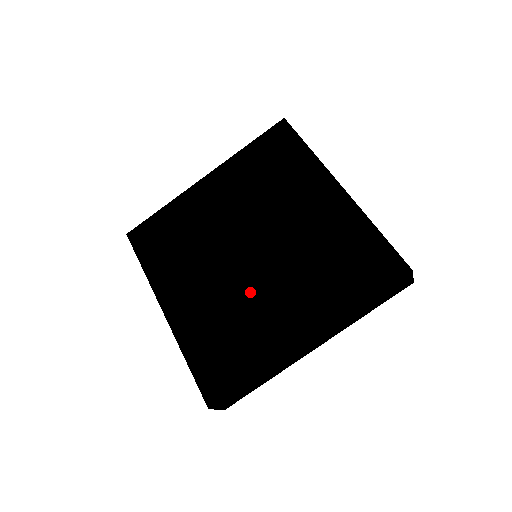
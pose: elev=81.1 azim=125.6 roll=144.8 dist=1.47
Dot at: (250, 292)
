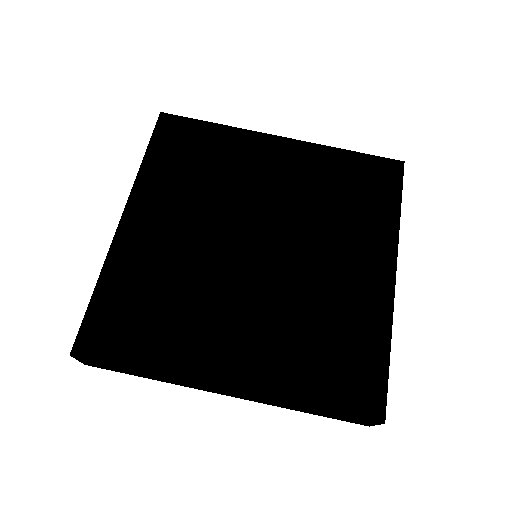
Dot at: (219, 286)
